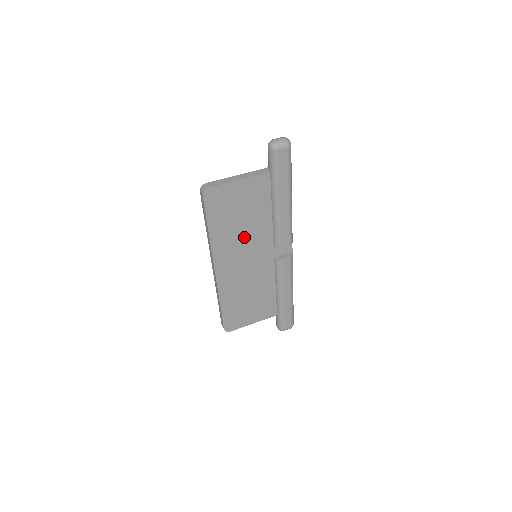
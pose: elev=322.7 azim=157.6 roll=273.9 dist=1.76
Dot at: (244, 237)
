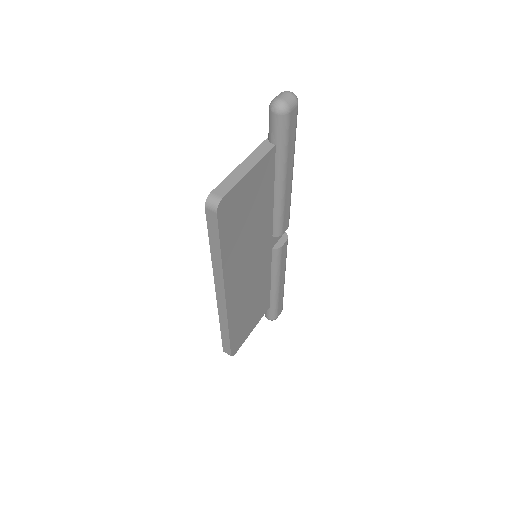
Dot at: (250, 241)
